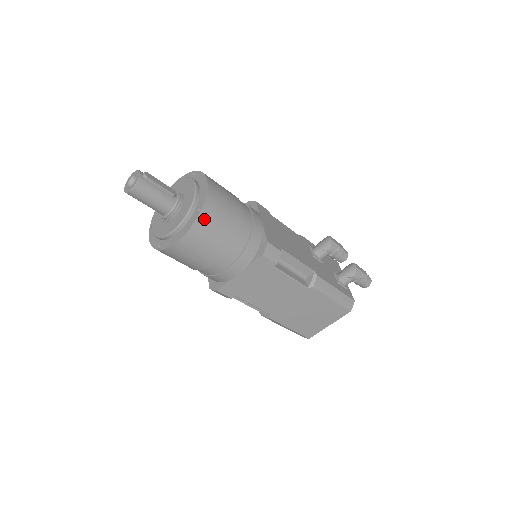
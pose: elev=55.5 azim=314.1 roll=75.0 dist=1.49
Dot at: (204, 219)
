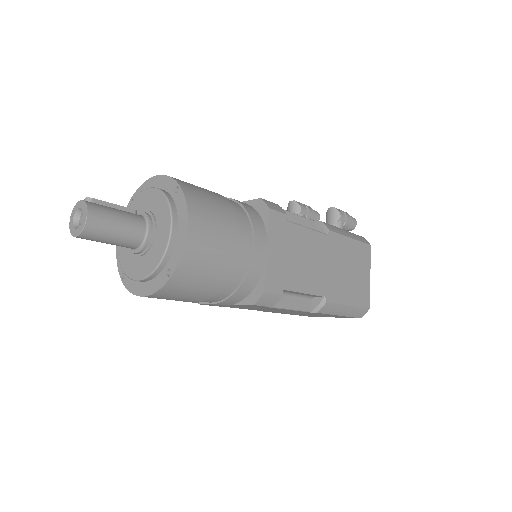
Dot at: (190, 194)
